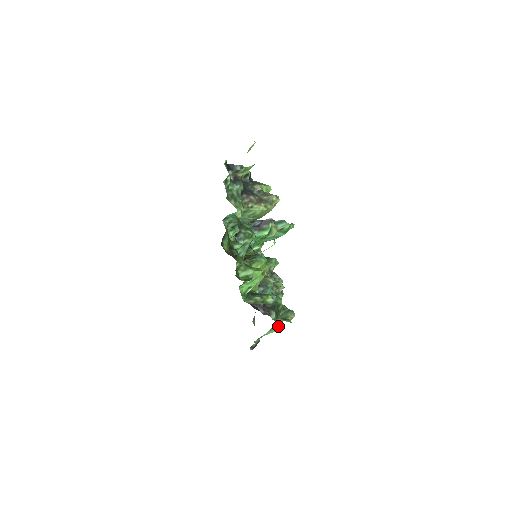
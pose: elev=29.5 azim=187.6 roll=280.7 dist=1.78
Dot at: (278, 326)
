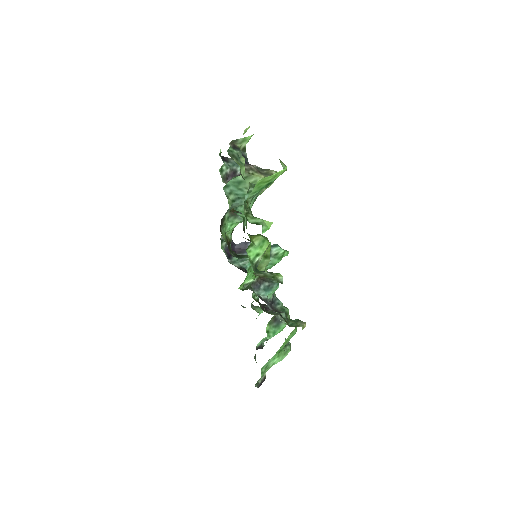
Dot at: (286, 351)
